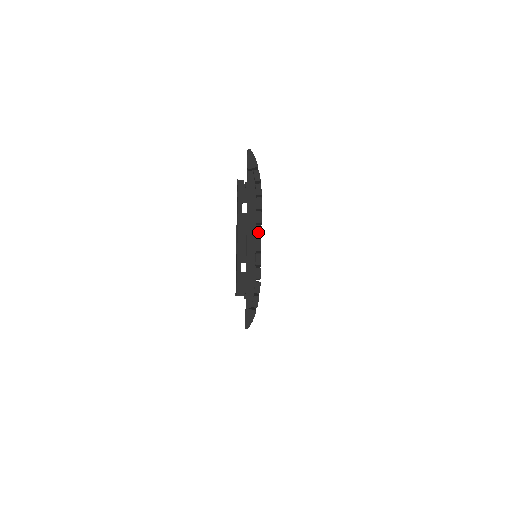
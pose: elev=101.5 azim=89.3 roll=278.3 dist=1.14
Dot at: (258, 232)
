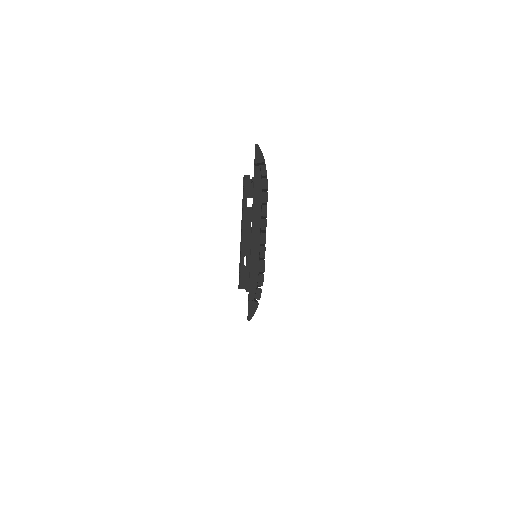
Dot at: (263, 225)
